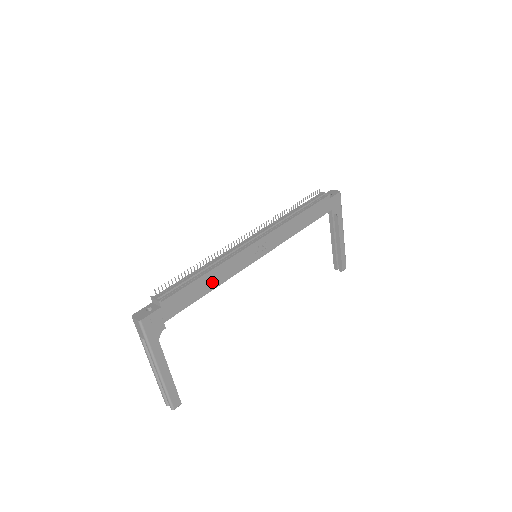
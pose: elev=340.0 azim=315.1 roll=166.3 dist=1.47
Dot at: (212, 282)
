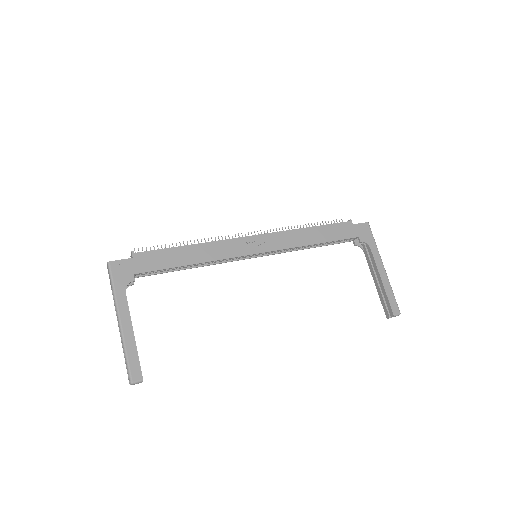
Dot at: (195, 256)
